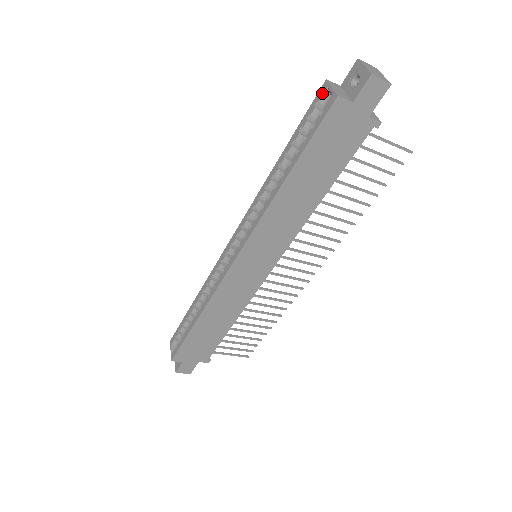
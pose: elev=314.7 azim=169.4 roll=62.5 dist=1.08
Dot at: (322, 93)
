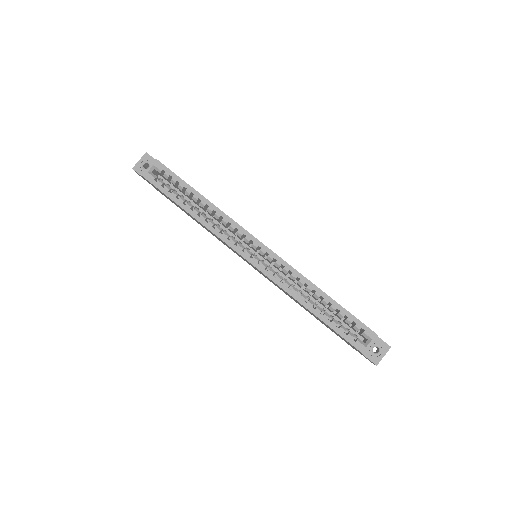
Dot at: (369, 335)
